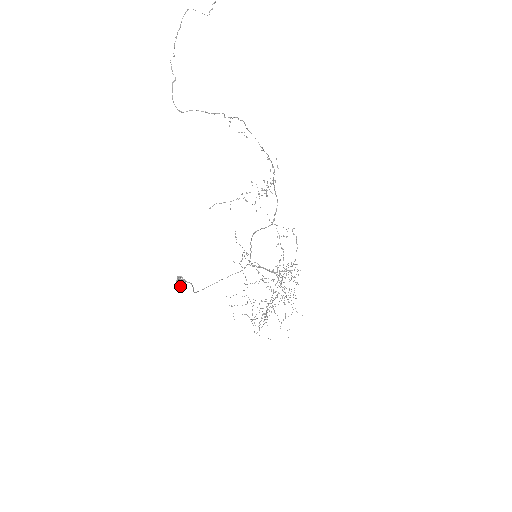
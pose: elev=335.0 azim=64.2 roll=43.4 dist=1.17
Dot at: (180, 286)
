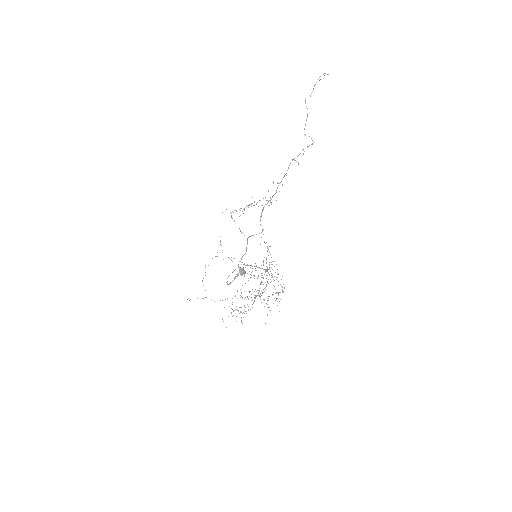
Dot at: (242, 274)
